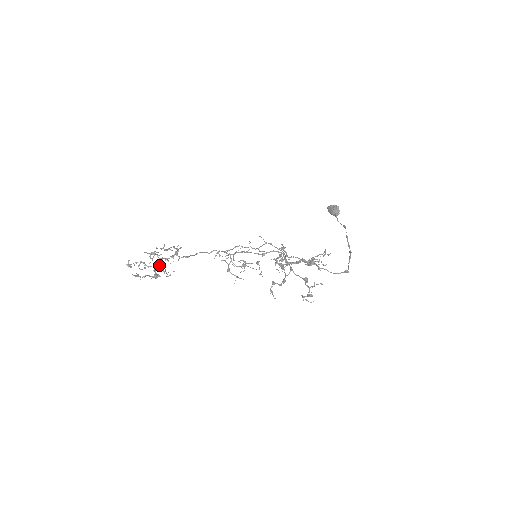
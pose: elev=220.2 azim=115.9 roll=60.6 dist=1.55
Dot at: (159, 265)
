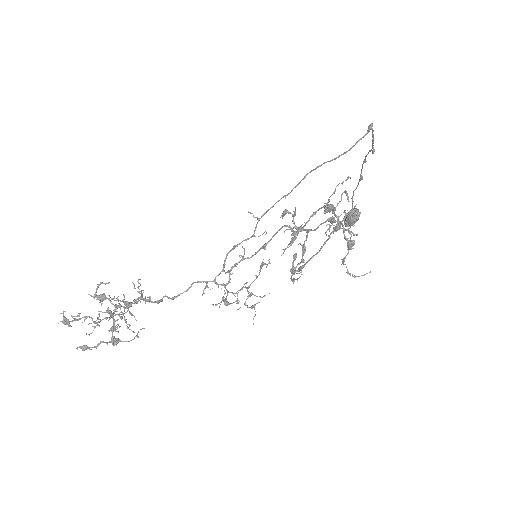
Dot at: occluded
